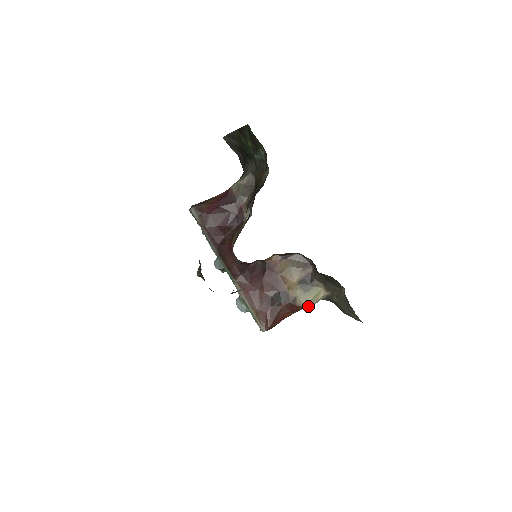
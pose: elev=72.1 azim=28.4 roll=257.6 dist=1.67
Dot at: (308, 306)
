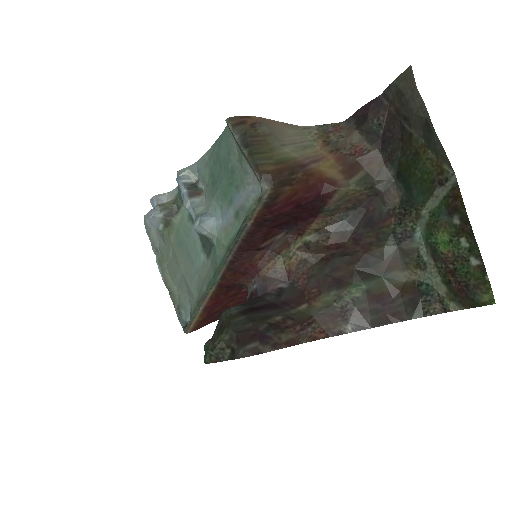
Dot at: occluded
